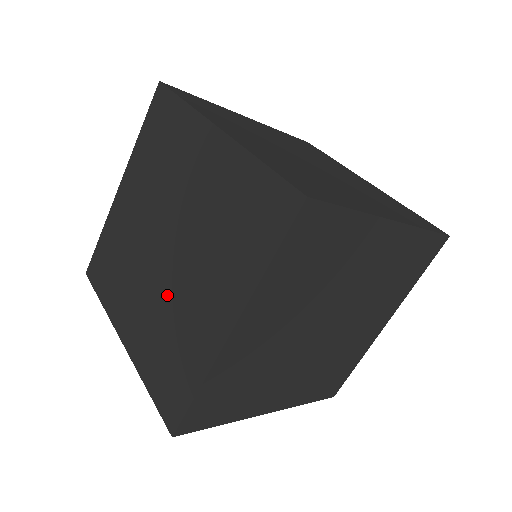
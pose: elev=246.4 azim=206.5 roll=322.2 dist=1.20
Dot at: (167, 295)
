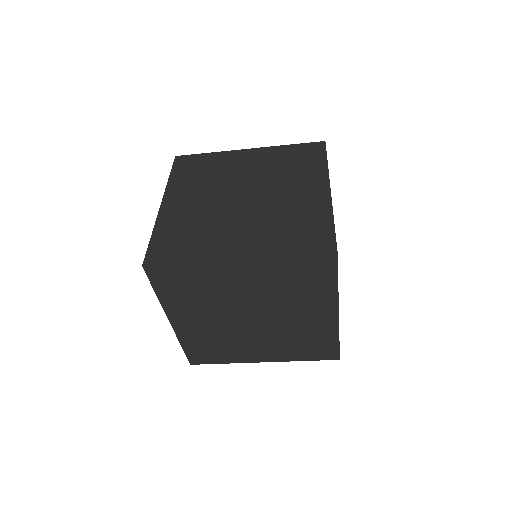
Dot at: (218, 214)
